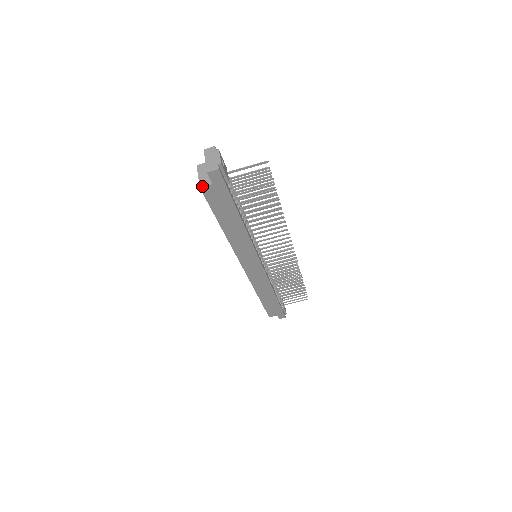
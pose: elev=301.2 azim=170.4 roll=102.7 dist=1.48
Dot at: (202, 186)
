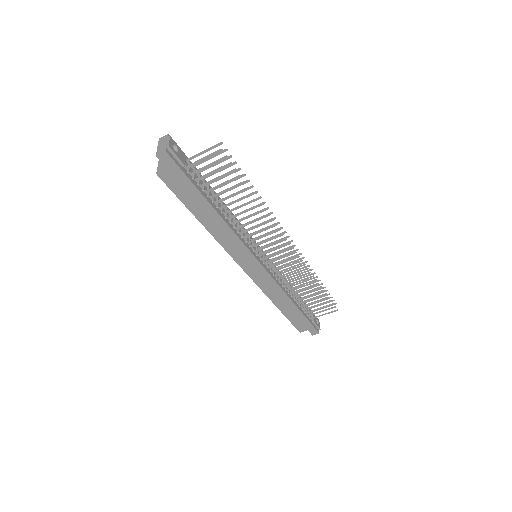
Dot at: (158, 172)
